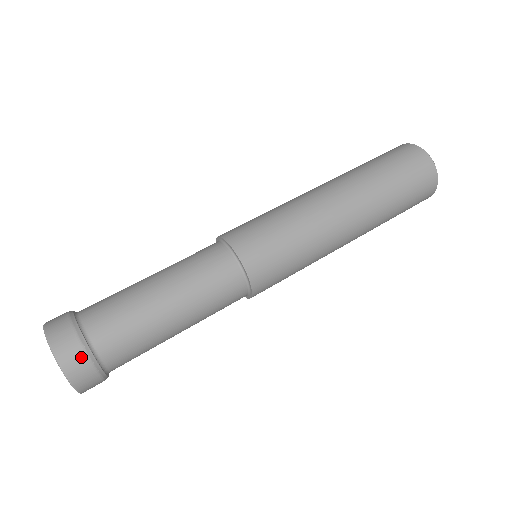
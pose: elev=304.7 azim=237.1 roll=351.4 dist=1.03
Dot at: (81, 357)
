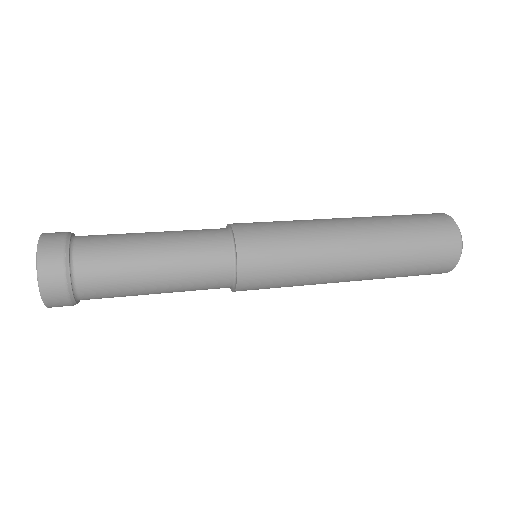
Dot at: (58, 261)
